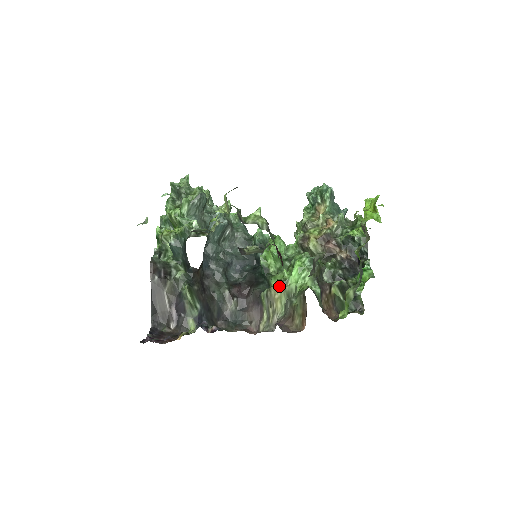
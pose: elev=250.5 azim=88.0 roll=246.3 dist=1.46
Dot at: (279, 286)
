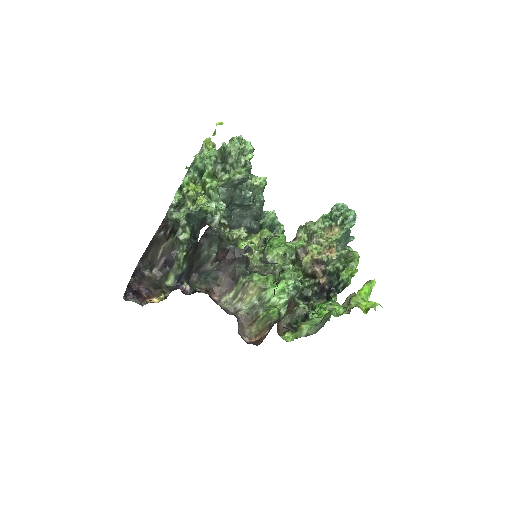
Dot at: (258, 288)
